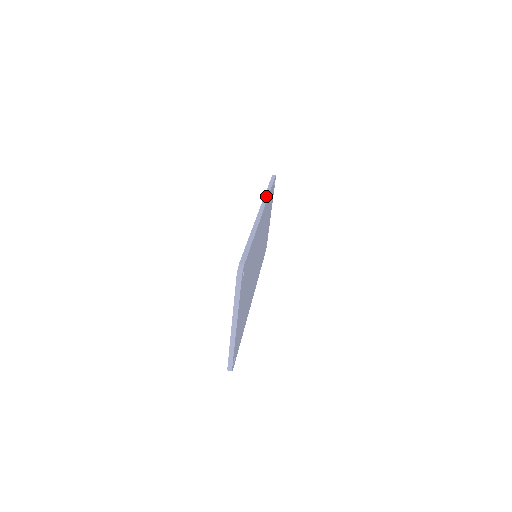
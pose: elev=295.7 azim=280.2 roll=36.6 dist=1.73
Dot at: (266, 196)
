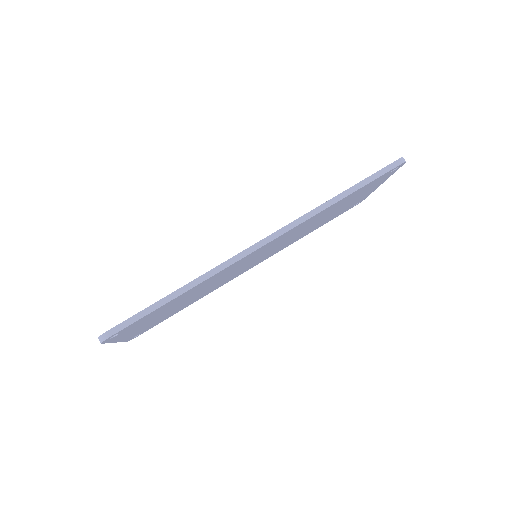
Dot at: (310, 214)
